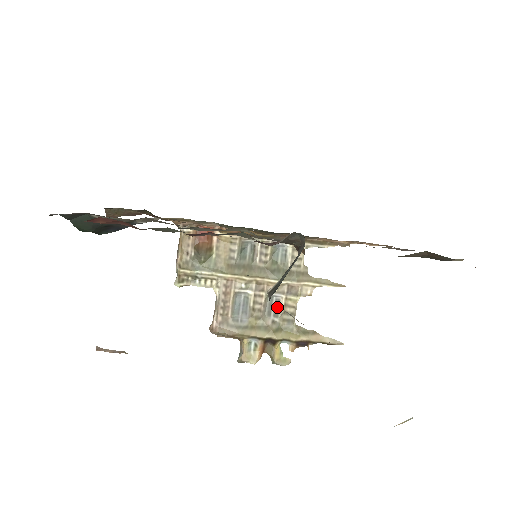
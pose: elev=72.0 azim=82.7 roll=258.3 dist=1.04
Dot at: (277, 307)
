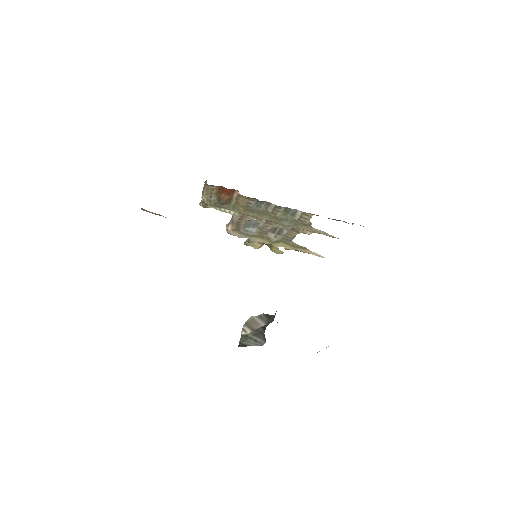
Dot at: (281, 231)
